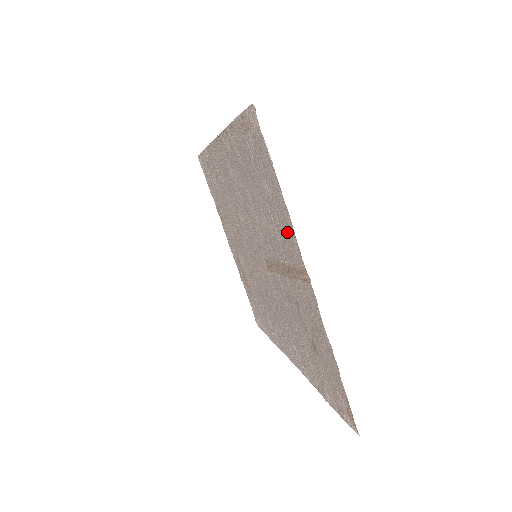
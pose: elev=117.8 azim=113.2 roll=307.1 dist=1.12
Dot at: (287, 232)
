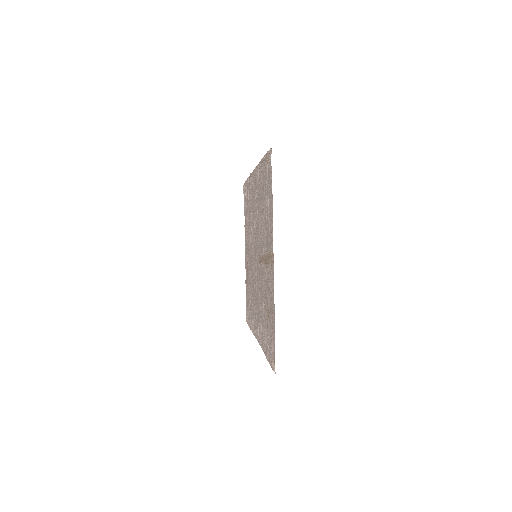
Dot at: (271, 229)
